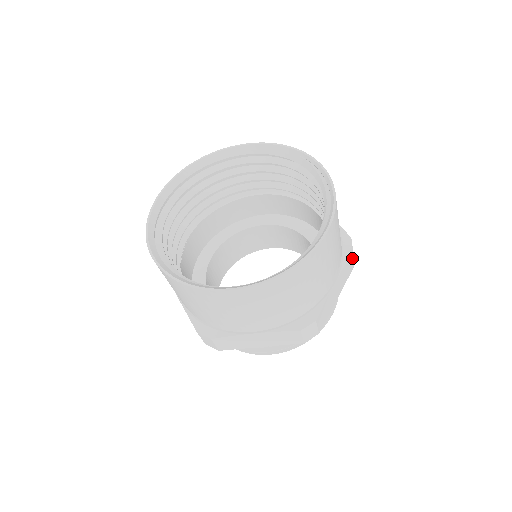
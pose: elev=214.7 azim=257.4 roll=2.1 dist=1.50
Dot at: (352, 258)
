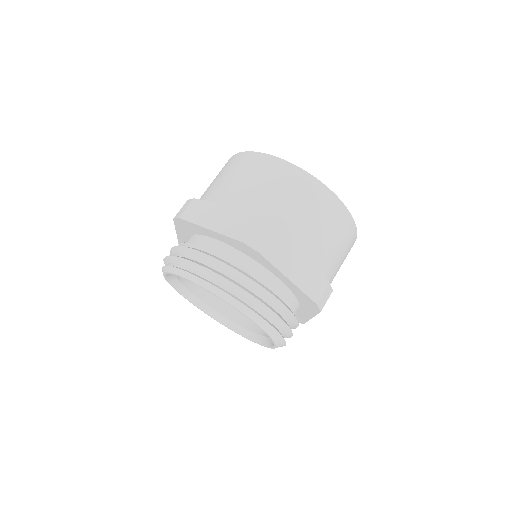
Dot at: occluded
